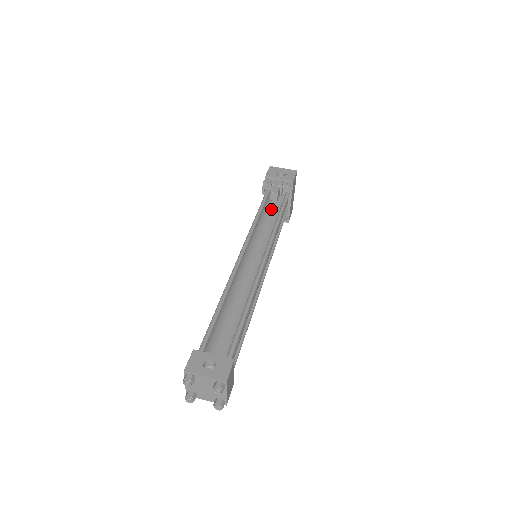
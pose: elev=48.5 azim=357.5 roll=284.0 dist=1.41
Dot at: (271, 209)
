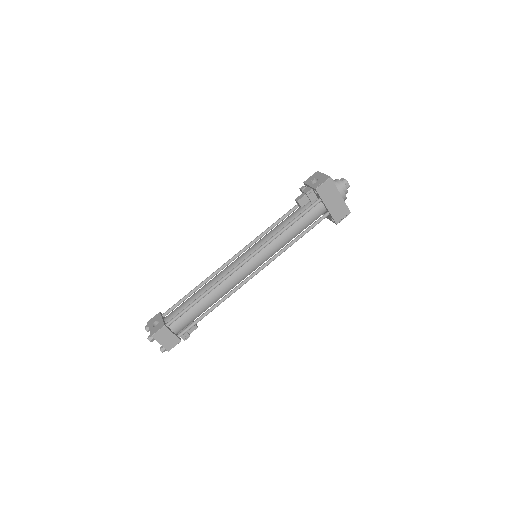
Dot at: (292, 215)
